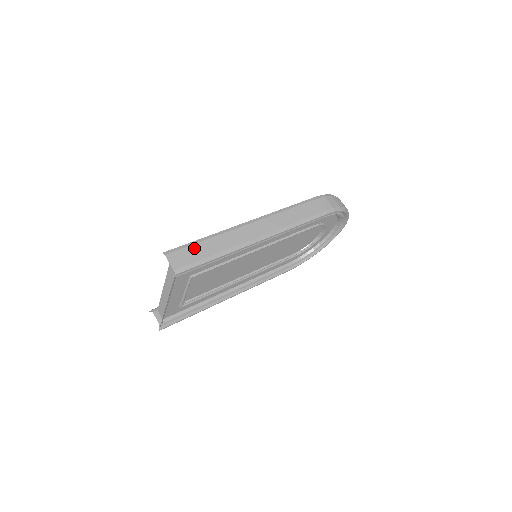
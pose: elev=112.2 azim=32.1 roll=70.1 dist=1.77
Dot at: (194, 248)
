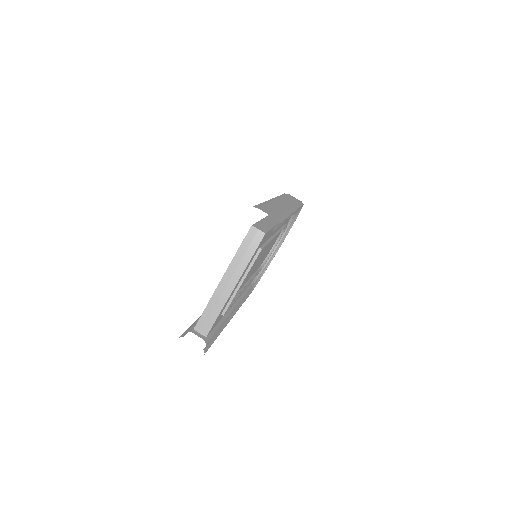
Dot at: (268, 207)
